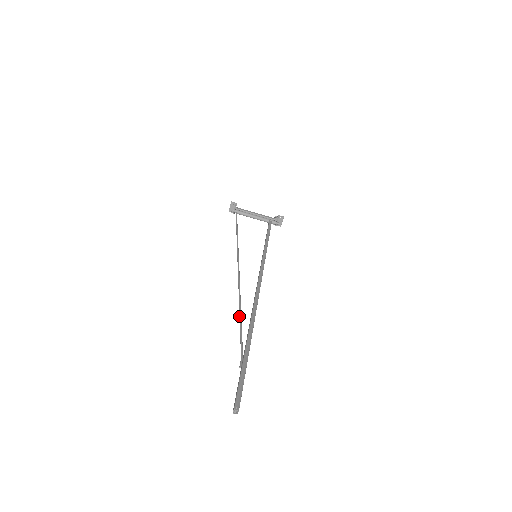
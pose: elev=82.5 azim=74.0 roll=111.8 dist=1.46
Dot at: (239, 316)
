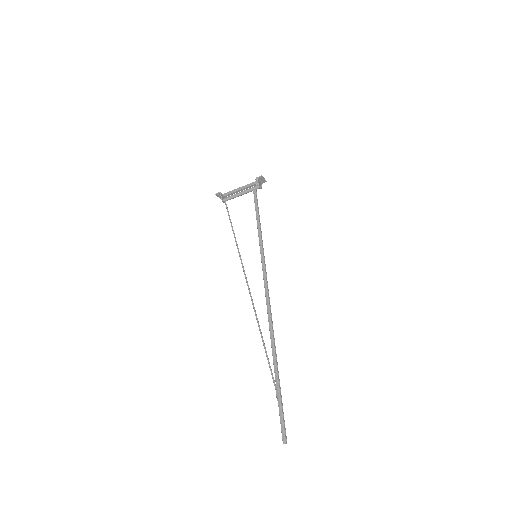
Dot at: occluded
